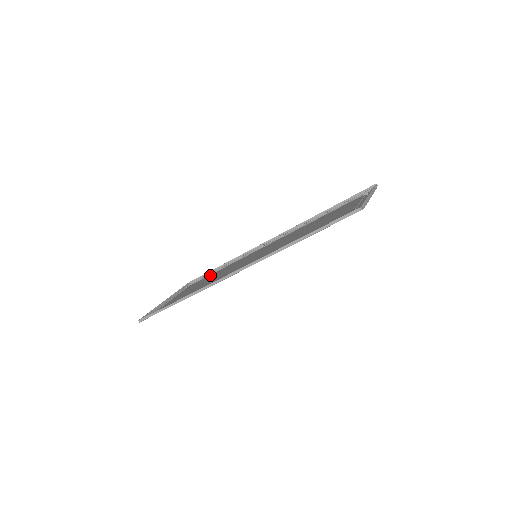
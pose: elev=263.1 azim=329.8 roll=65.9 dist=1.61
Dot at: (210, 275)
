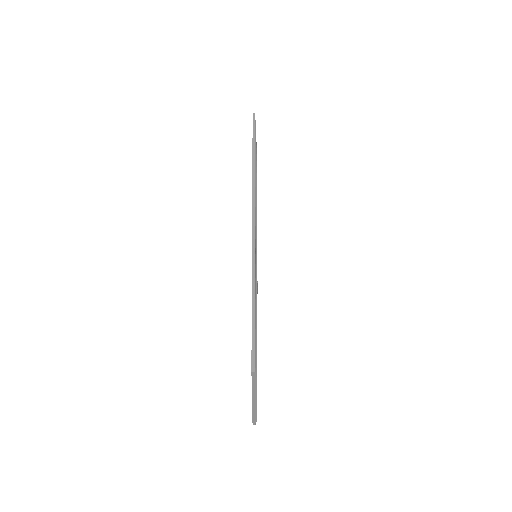
Dot at: occluded
